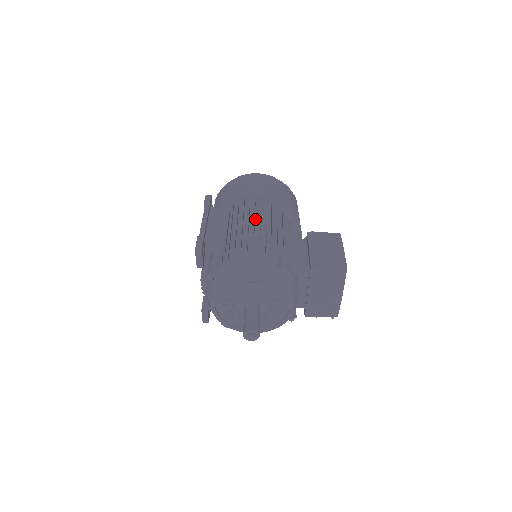
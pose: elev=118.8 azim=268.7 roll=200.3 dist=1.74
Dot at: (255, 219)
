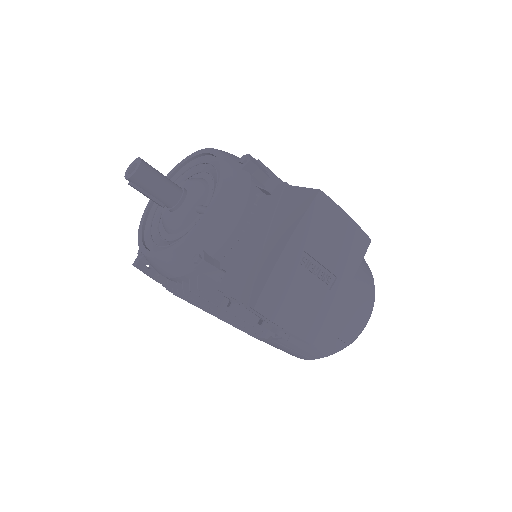
Dot at: occluded
